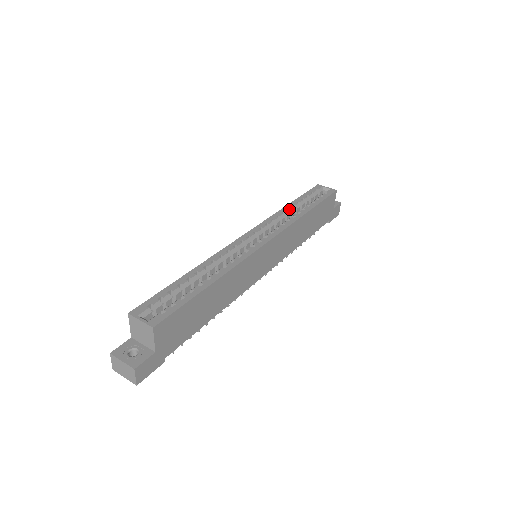
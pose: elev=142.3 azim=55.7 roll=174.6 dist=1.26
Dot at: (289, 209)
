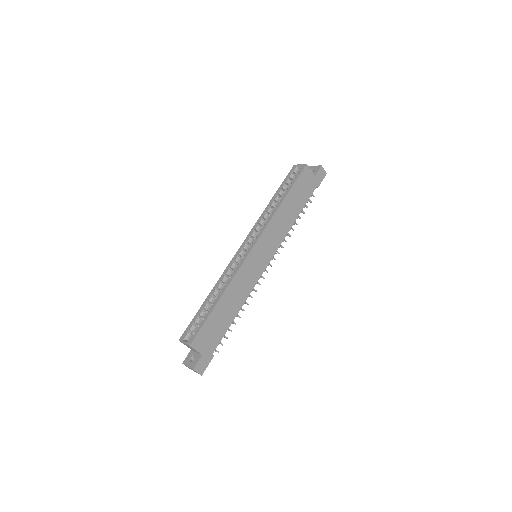
Dot at: (270, 206)
